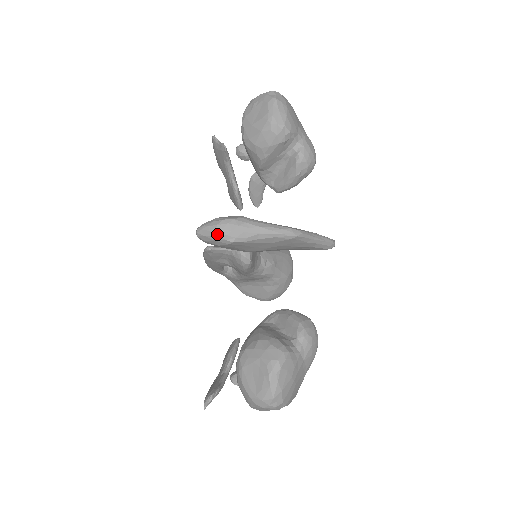
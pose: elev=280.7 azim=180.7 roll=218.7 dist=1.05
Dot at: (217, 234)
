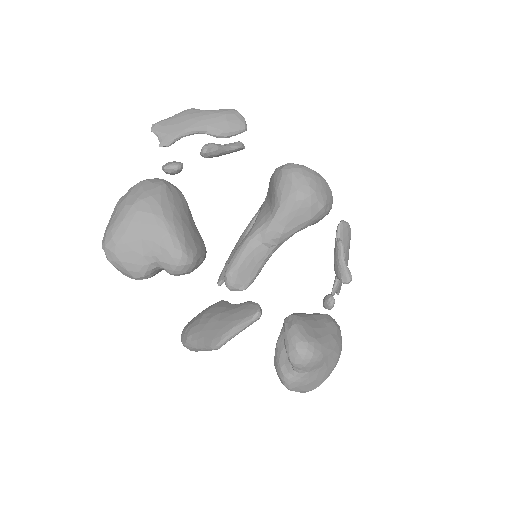
Dot at: occluded
